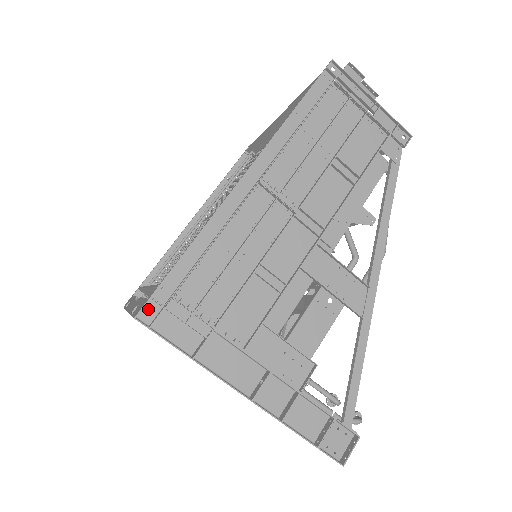
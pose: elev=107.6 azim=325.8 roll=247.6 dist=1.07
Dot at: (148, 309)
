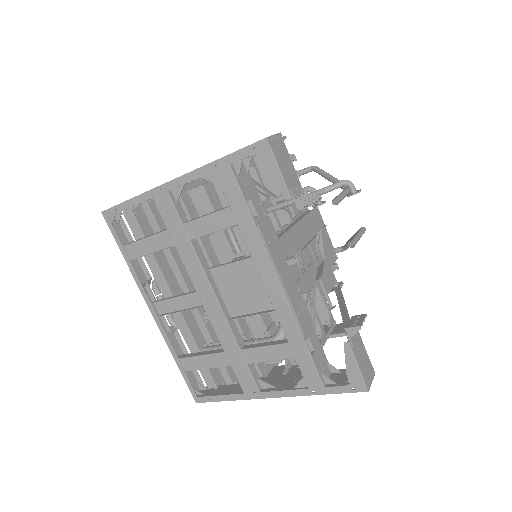
Dot at: occluded
